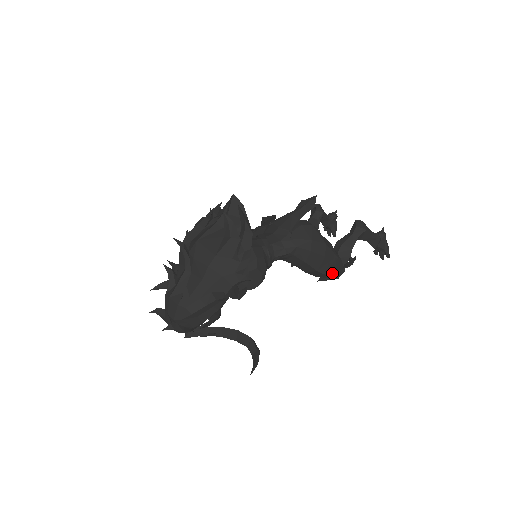
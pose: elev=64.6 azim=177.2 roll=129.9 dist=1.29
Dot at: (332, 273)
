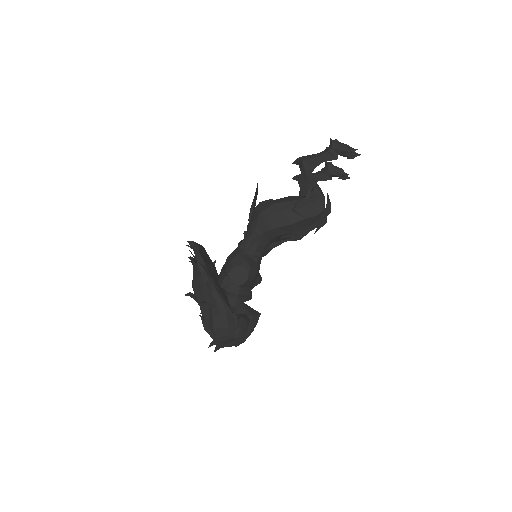
Dot at: (308, 213)
